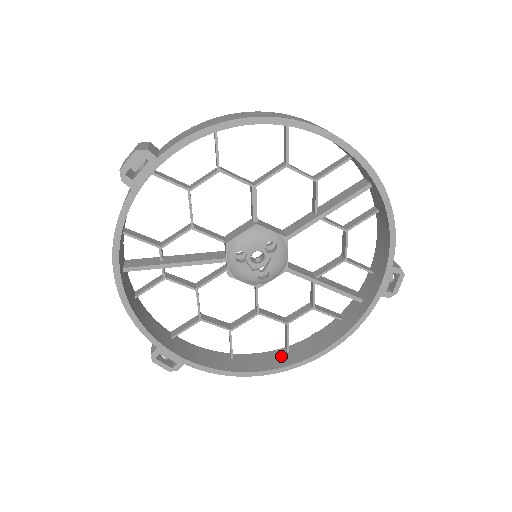
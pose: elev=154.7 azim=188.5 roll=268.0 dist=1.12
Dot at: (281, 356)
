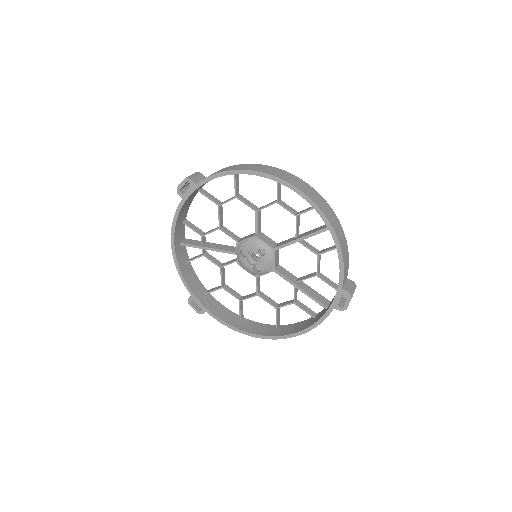
Dot at: (270, 329)
